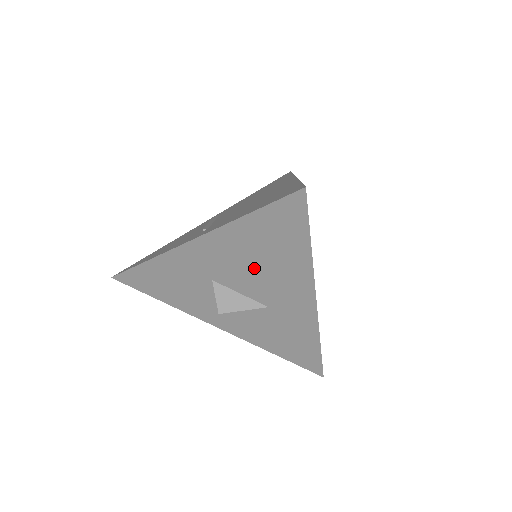
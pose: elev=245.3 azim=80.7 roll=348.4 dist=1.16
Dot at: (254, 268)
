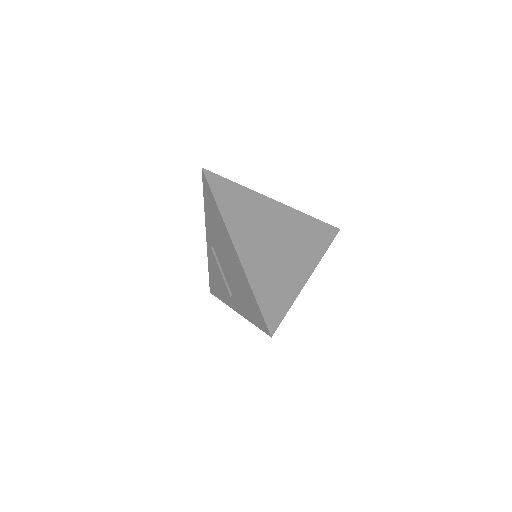
Dot at: occluded
